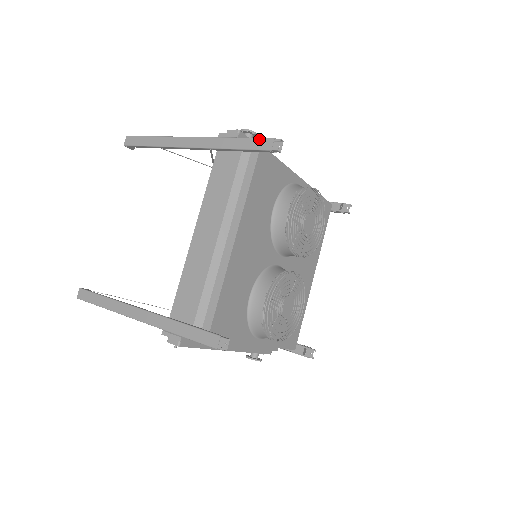
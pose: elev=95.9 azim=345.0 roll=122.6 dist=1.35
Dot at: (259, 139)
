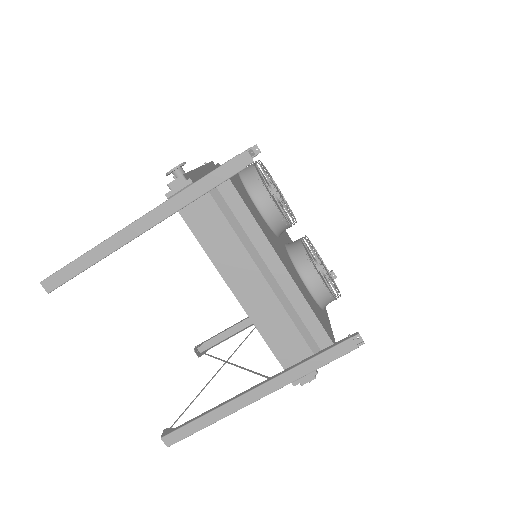
Dot at: (222, 167)
